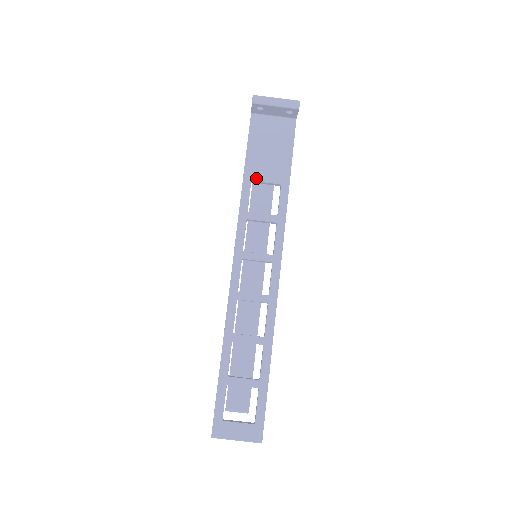
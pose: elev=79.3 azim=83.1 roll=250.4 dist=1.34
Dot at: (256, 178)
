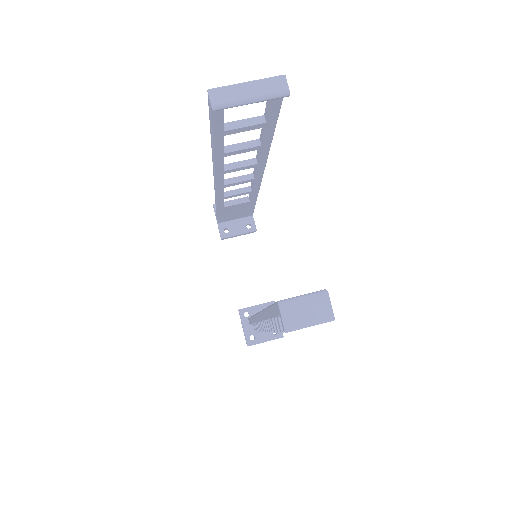
Dot at: (226, 203)
